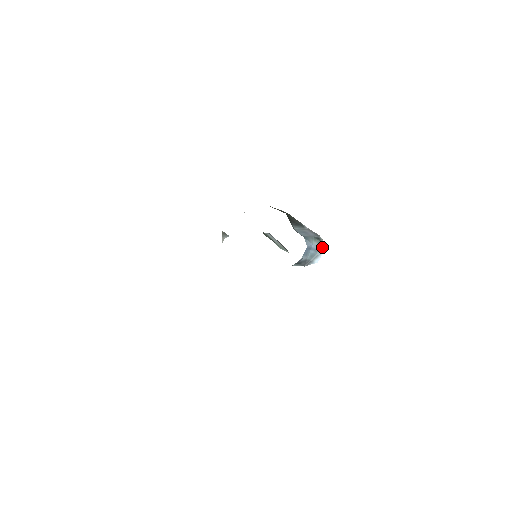
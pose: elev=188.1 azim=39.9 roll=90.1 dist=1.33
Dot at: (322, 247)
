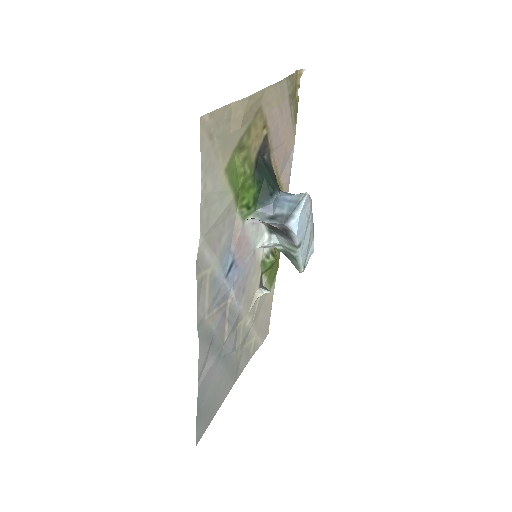
Dot at: (303, 197)
